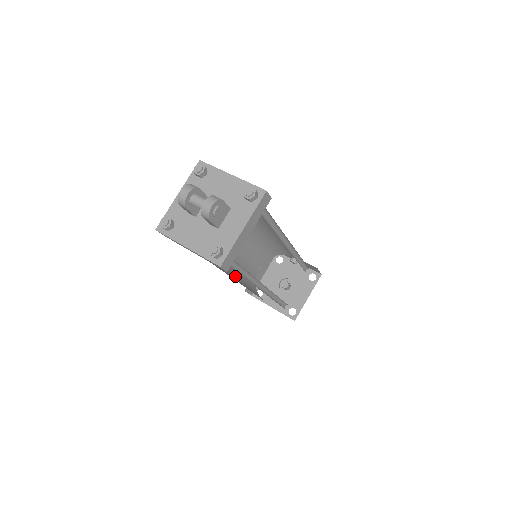
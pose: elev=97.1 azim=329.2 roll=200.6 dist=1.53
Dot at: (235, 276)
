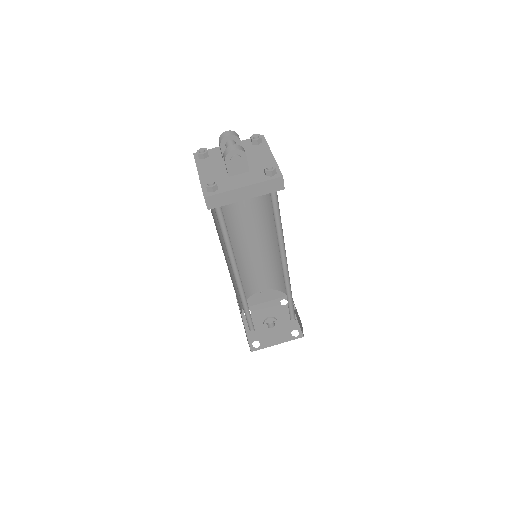
Dot at: occluded
